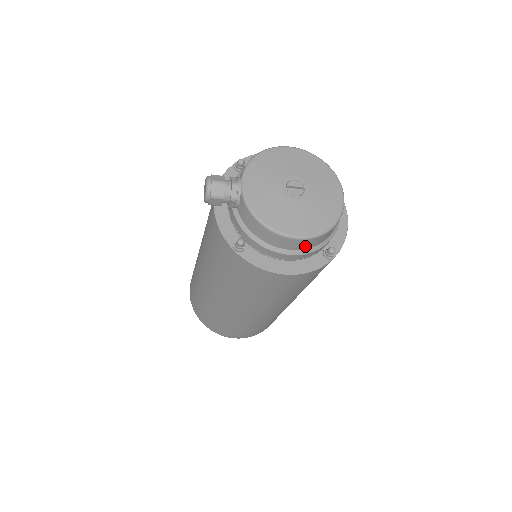
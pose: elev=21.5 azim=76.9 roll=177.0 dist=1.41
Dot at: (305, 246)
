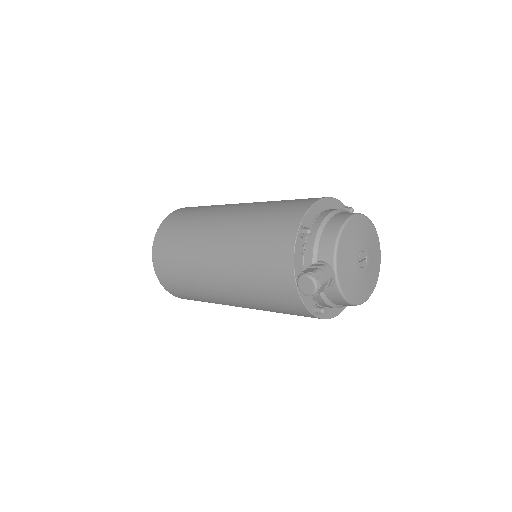
Dot at: occluded
